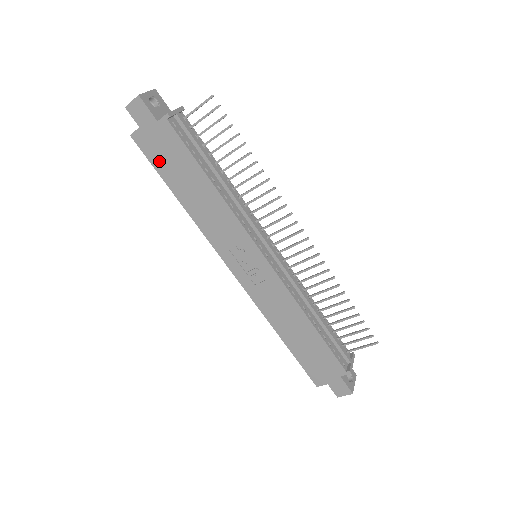
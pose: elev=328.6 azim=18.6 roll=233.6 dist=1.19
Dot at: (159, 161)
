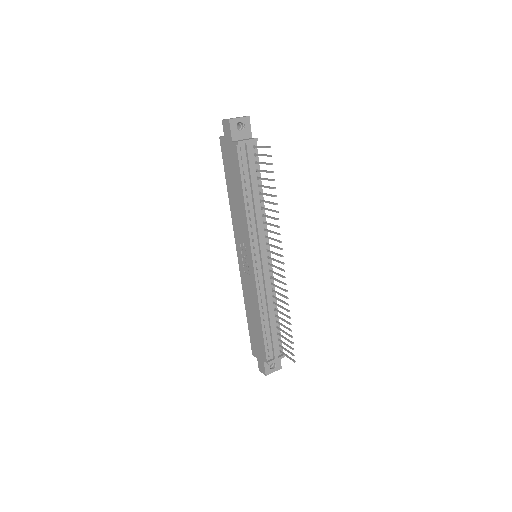
Dot at: (226, 163)
